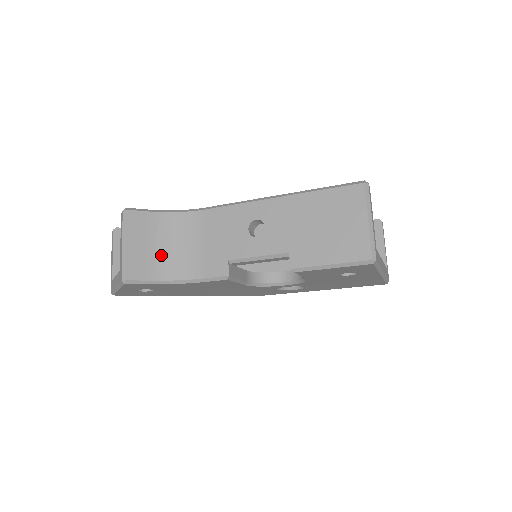
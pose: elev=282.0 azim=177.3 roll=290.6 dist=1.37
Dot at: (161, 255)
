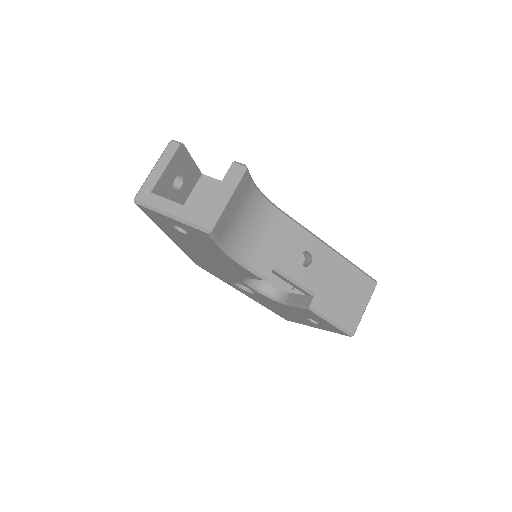
Dot at: (236, 224)
